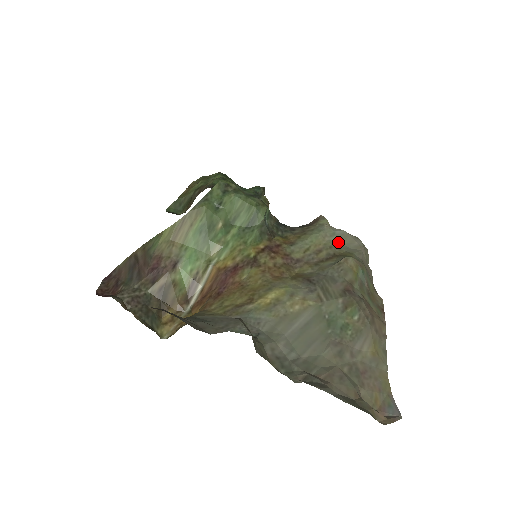
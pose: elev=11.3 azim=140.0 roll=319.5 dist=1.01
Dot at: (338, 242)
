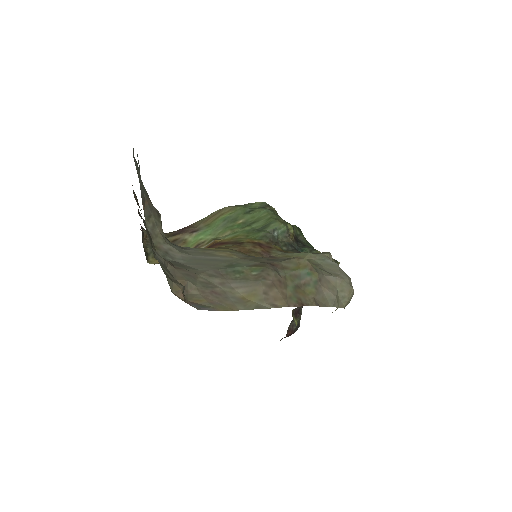
Dot at: (321, 264)
